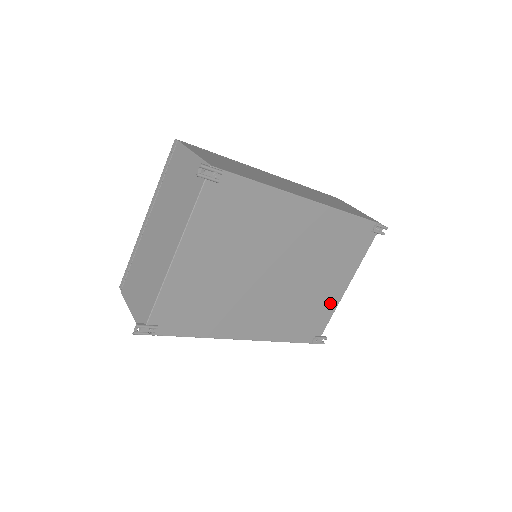
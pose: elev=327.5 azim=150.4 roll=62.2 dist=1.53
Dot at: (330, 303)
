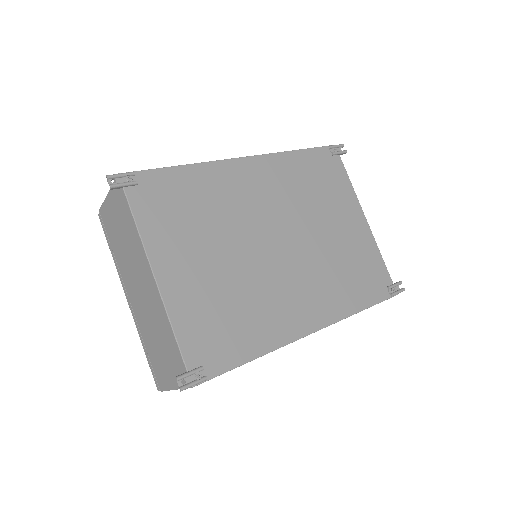
Dot at: (365, 244)
